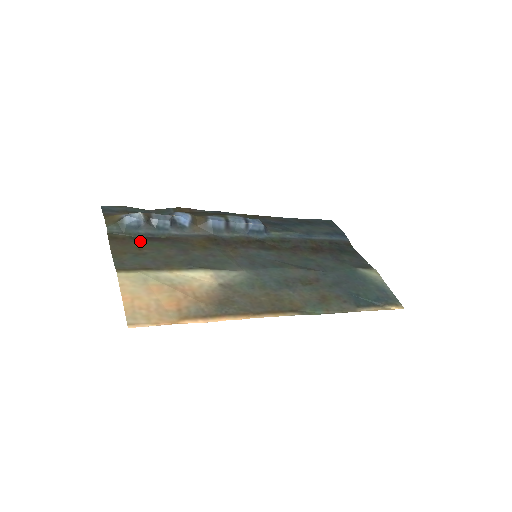
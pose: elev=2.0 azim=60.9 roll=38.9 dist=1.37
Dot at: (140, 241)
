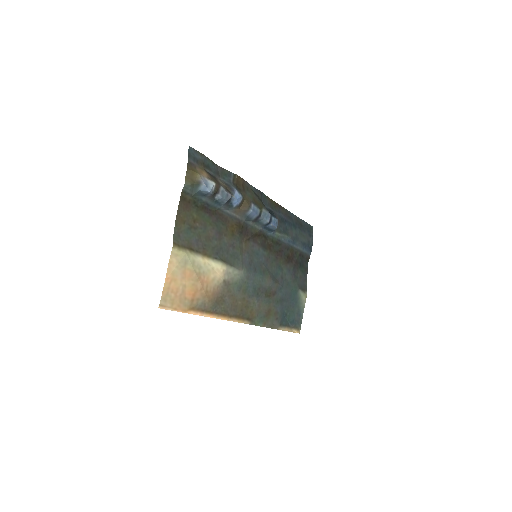
Dot at: (198, 209)
